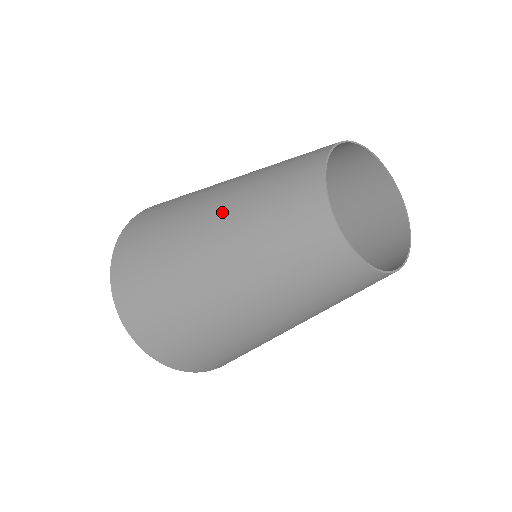
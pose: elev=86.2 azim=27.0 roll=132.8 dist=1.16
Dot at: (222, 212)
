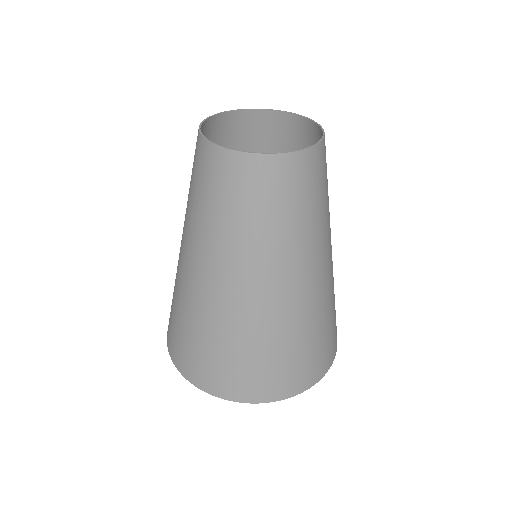
Dot at: (196, 248)
